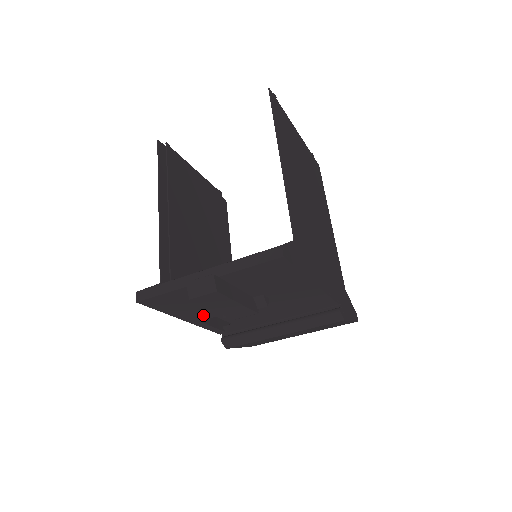
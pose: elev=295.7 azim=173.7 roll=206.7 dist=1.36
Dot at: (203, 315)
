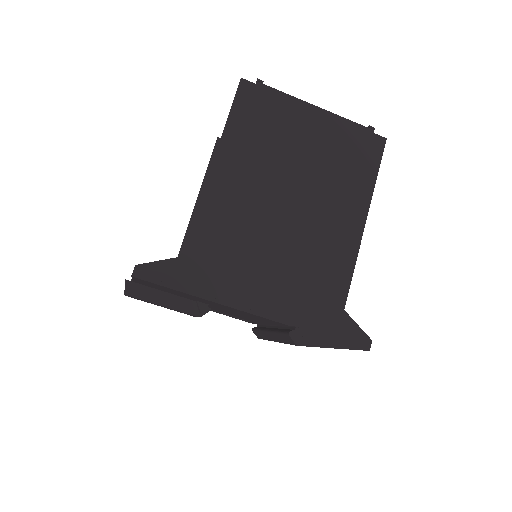
Dot at: occluded
